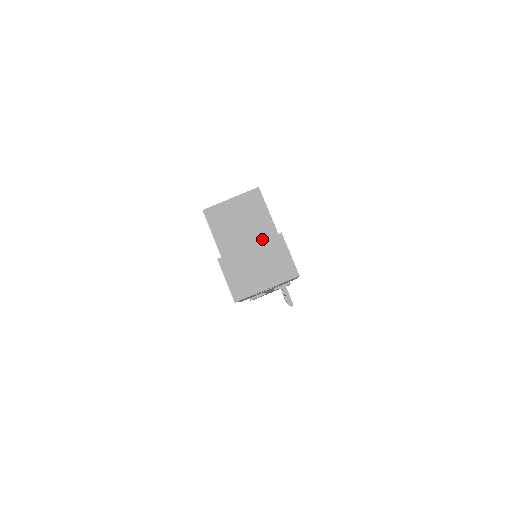
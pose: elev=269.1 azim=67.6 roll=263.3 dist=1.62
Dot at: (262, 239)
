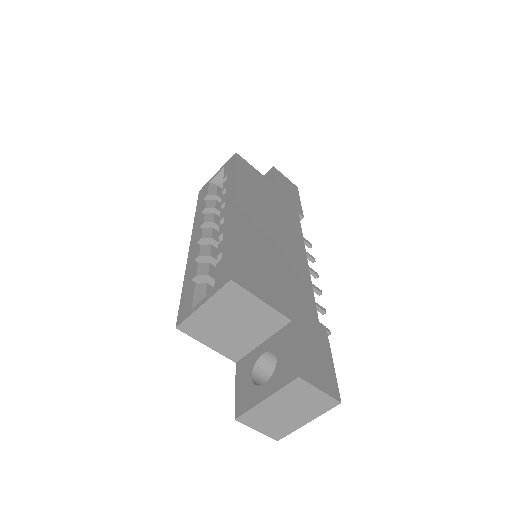
Dot at: (268, 328)
